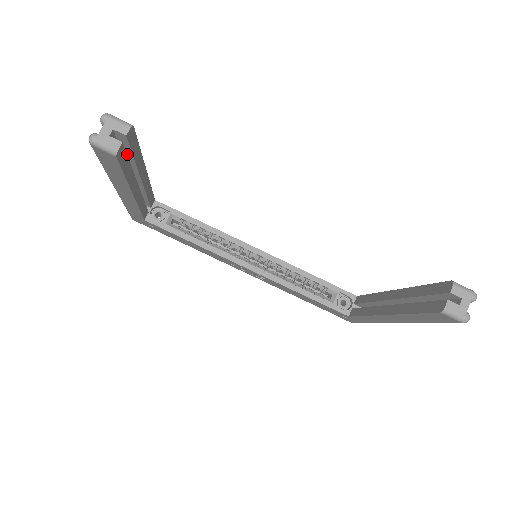
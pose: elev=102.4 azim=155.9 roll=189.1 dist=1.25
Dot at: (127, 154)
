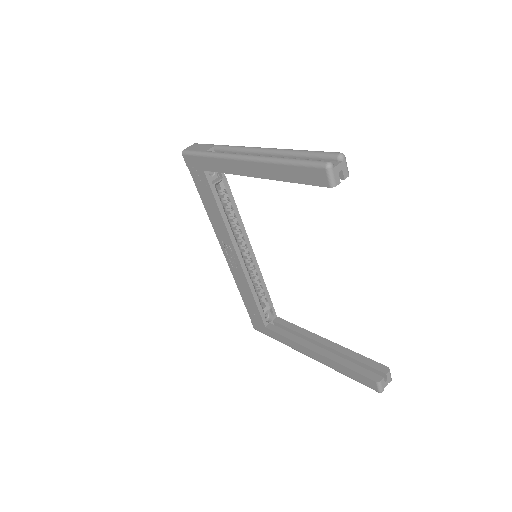
Dot at: occluded
